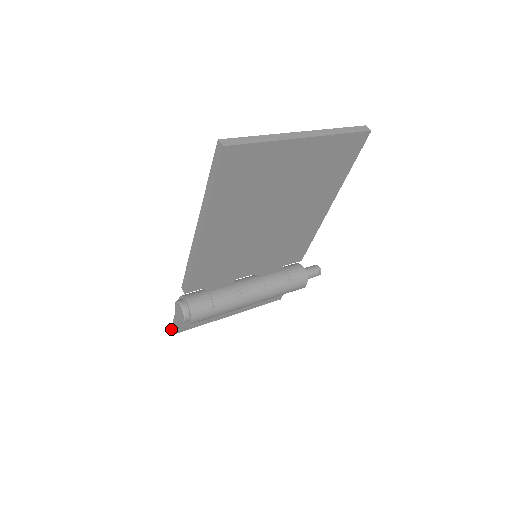
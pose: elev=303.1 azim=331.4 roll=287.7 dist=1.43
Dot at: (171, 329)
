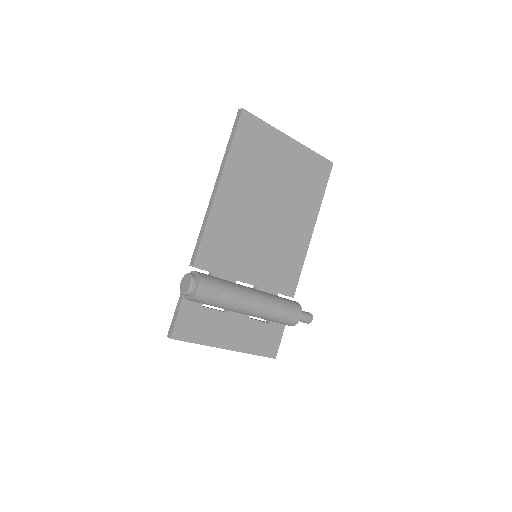
Dot at: occluded
